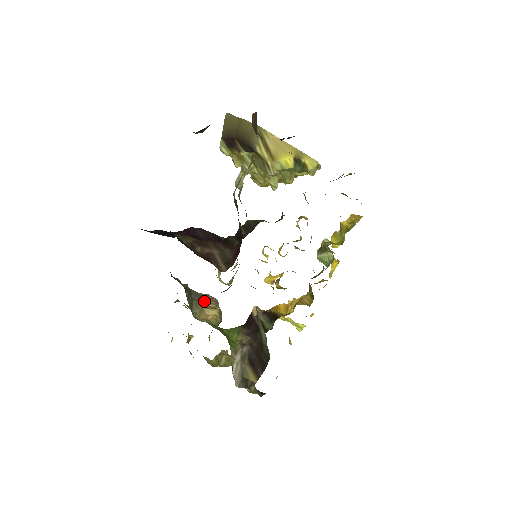
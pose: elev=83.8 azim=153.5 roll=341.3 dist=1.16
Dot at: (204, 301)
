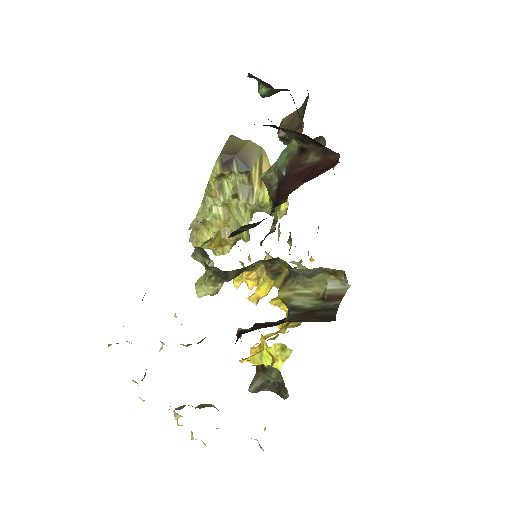
Dot at: occluded
